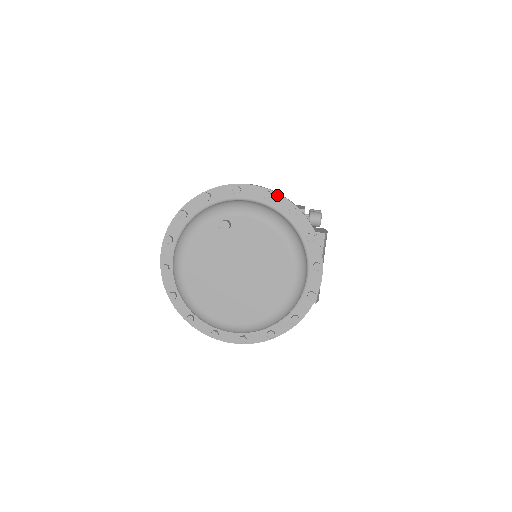
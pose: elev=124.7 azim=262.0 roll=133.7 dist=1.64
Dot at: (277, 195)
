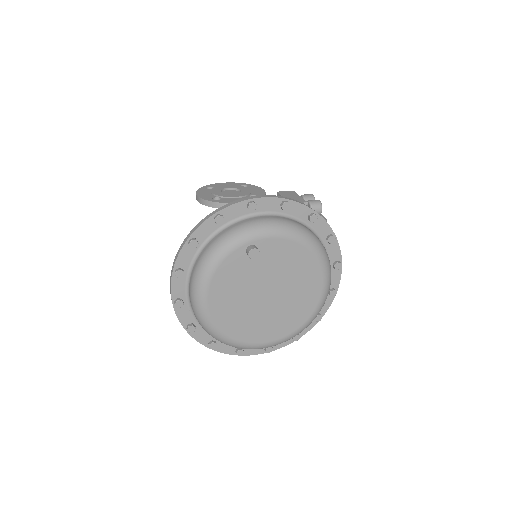
Dot at: (295, 203)
